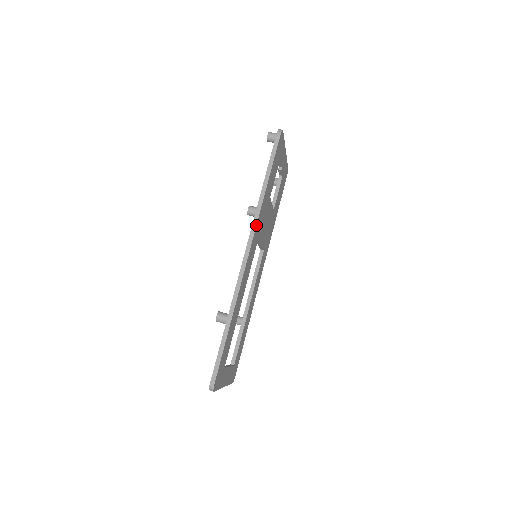
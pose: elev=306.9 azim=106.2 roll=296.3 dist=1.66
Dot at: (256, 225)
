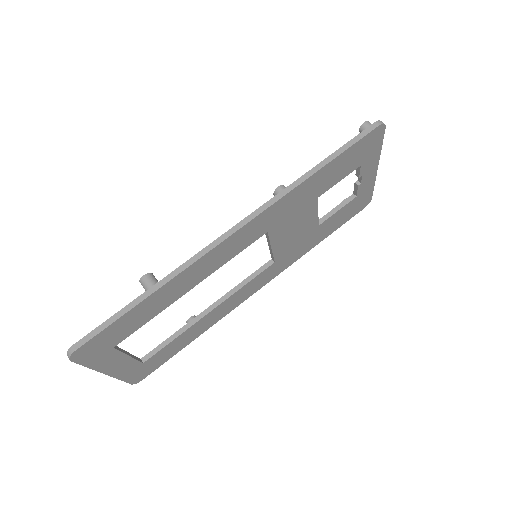
Dot at: (270, 205)
